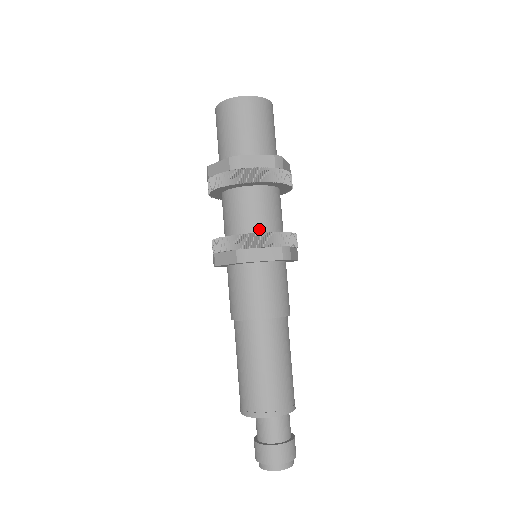
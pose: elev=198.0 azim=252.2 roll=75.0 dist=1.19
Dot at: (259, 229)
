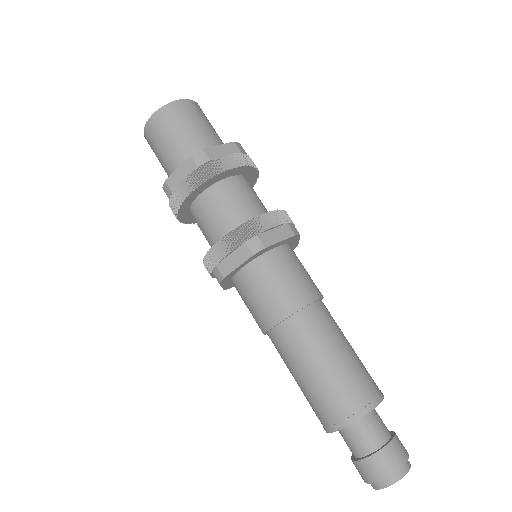
Dot at: occluded
